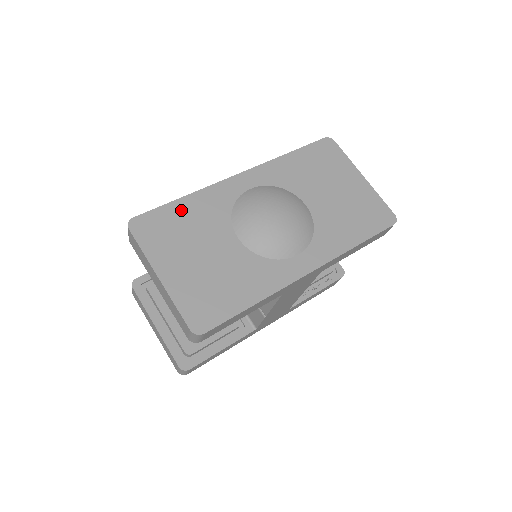
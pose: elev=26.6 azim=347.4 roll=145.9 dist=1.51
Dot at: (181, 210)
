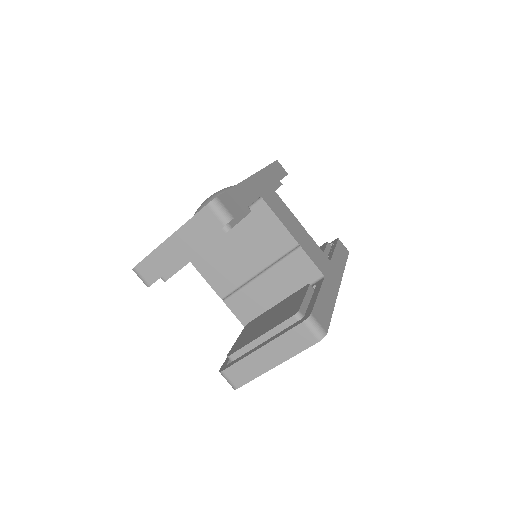
Dot at: occluded
